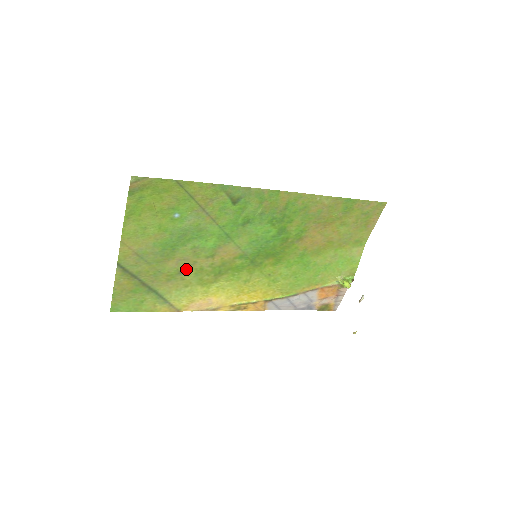
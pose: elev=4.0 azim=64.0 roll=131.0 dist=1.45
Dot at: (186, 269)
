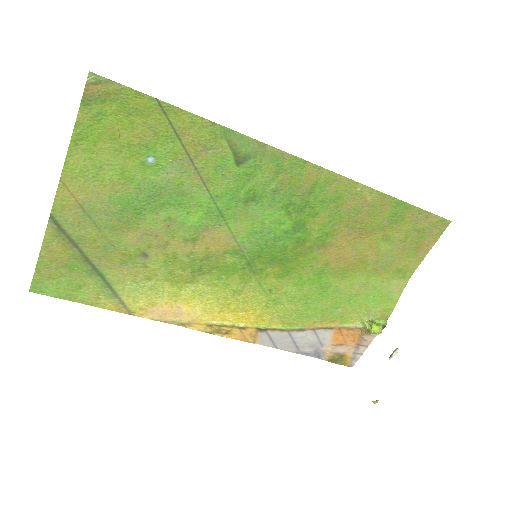
Dot at: (152, 251)
